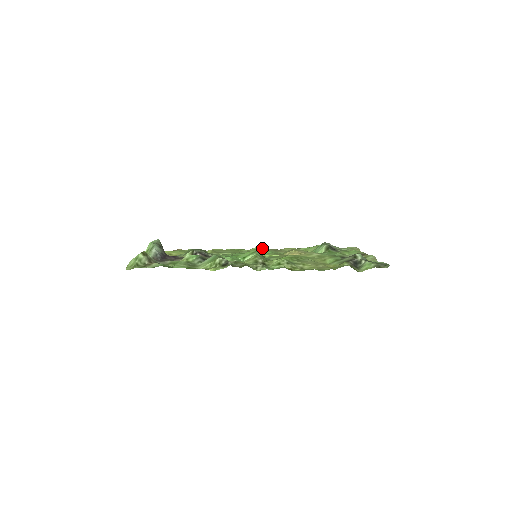
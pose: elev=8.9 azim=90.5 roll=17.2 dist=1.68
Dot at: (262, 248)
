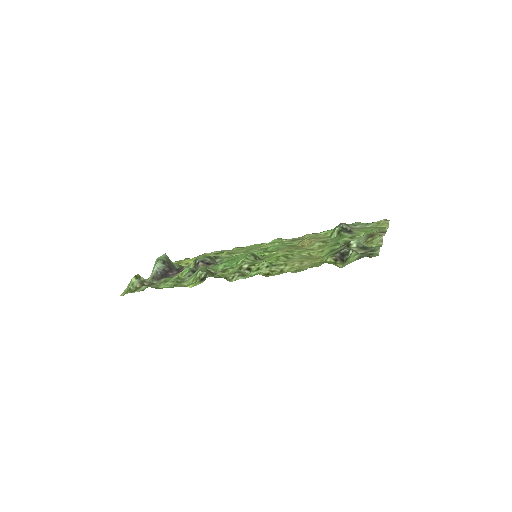
Dot at: (278, 240)
